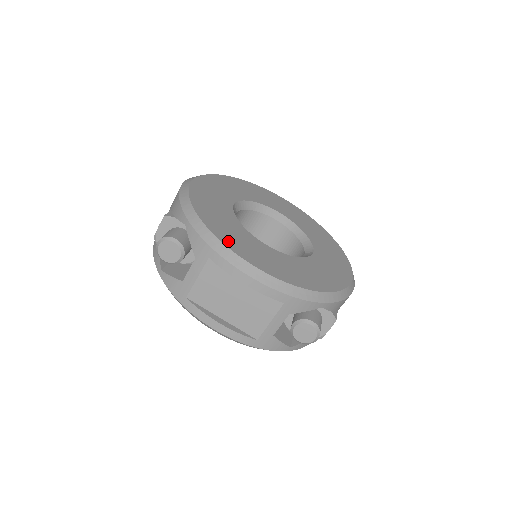
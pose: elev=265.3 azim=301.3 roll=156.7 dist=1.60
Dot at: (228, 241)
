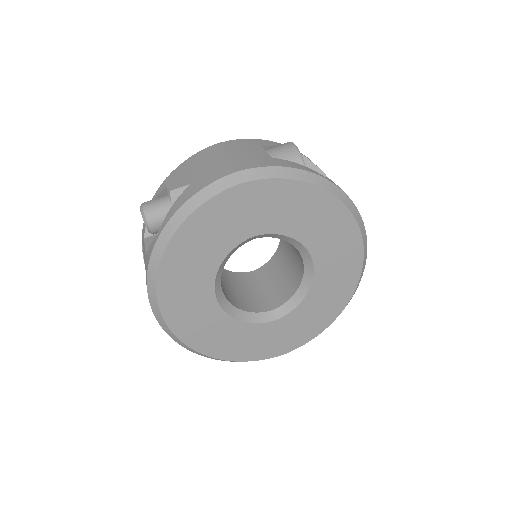
Dot at: (167, 285)
